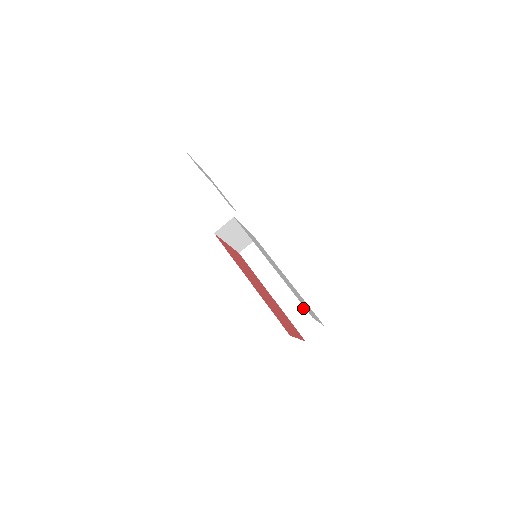
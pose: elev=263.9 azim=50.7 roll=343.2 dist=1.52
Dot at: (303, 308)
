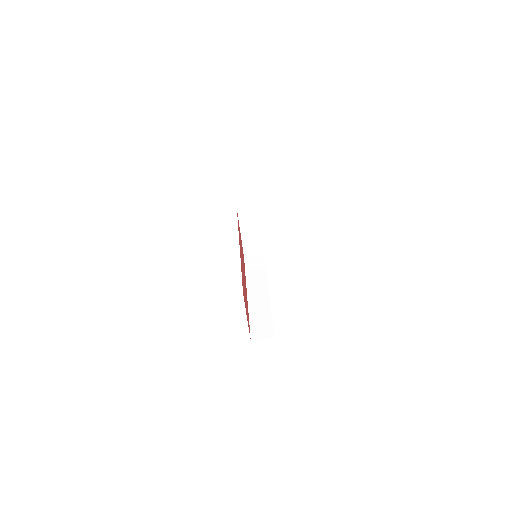
Dot at: (266, 317)
